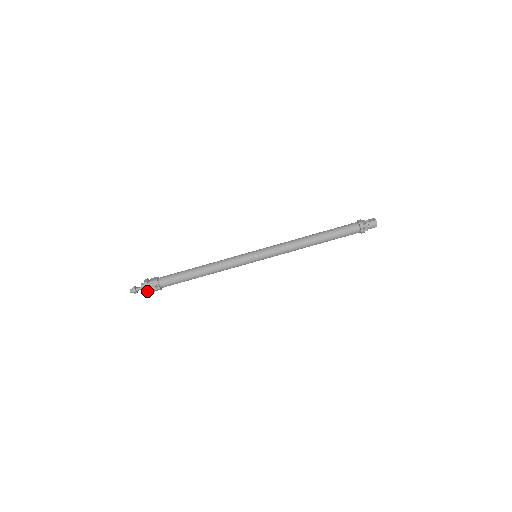
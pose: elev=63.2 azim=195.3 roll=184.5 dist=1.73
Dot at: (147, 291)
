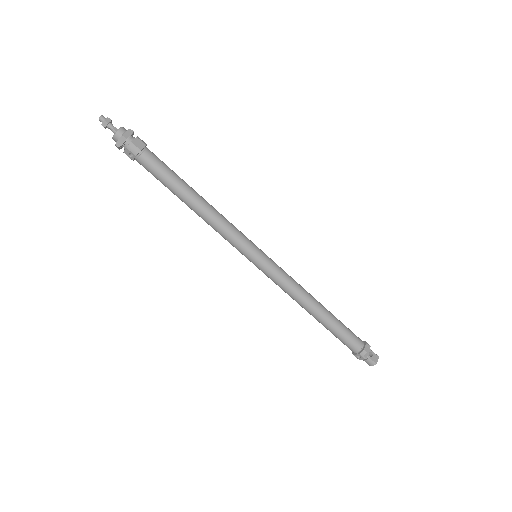
Dot at: (116, 145)
